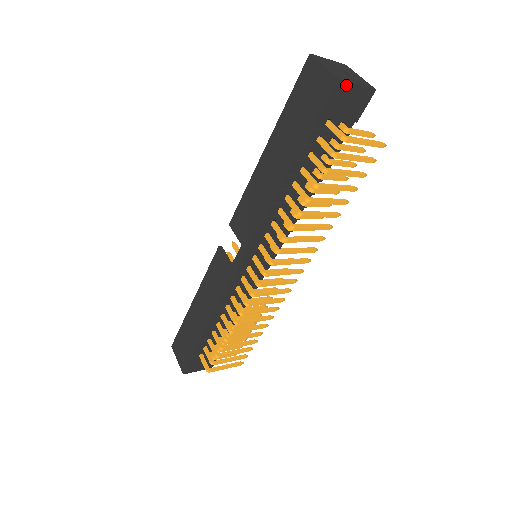
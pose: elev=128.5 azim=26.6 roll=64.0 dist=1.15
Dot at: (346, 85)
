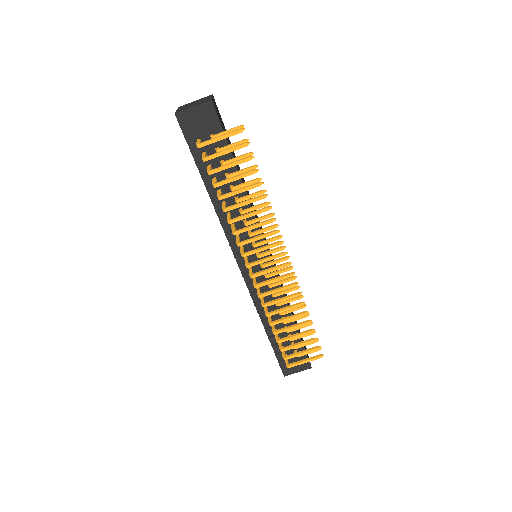
Dot at: (184, 114)
